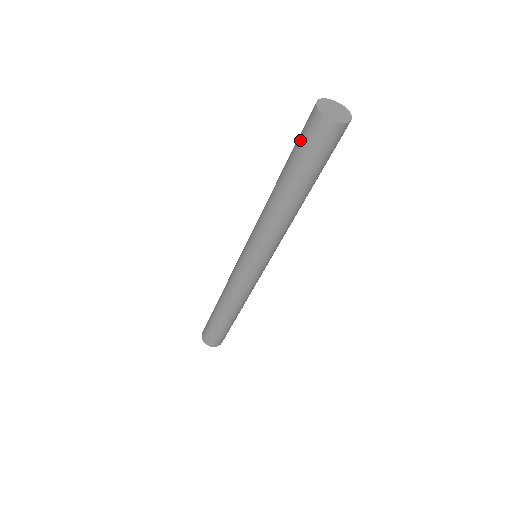
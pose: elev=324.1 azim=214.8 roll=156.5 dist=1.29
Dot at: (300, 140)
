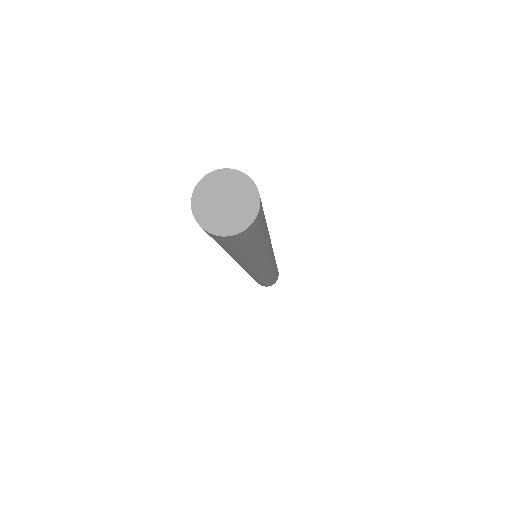
Dot at: occluded
